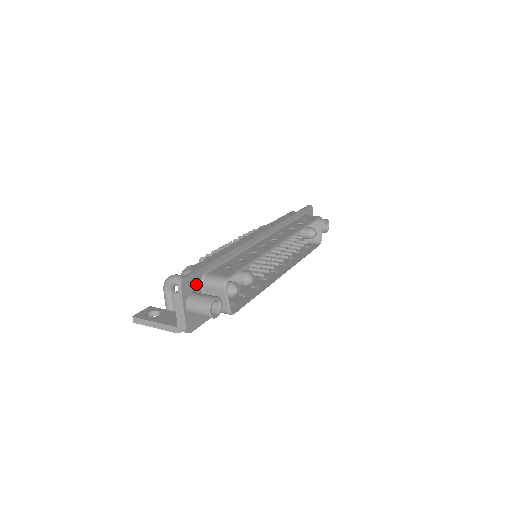
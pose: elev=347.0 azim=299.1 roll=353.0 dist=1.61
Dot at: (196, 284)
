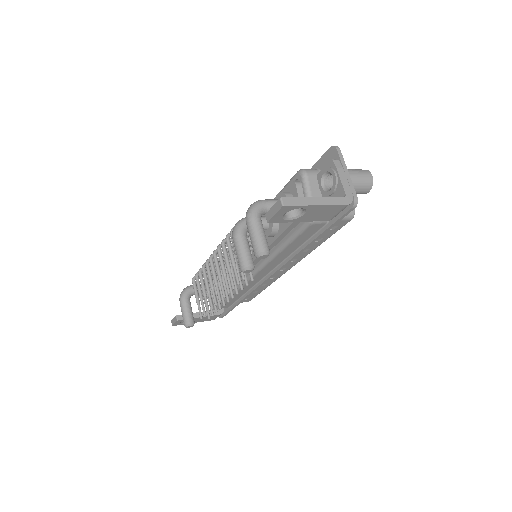
Dot at: occluded
